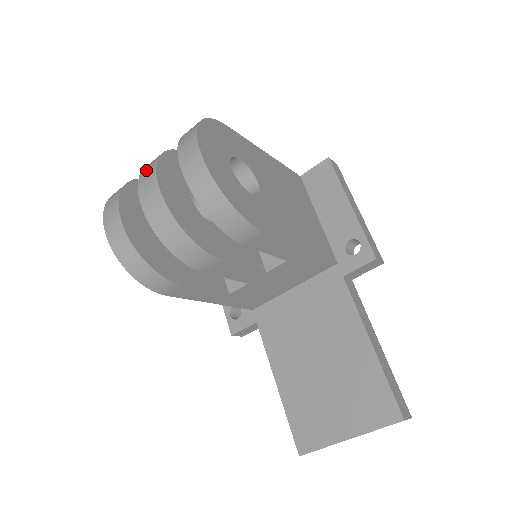
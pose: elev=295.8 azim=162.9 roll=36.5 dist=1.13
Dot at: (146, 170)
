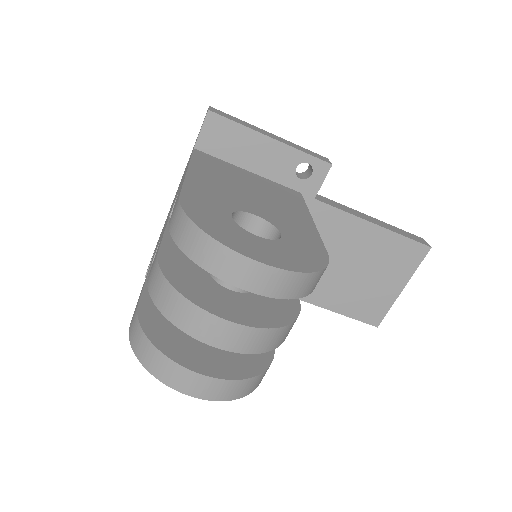
Dot at: (187, 321)
